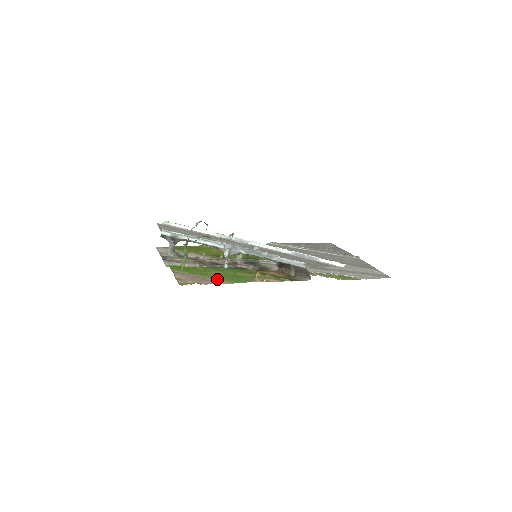
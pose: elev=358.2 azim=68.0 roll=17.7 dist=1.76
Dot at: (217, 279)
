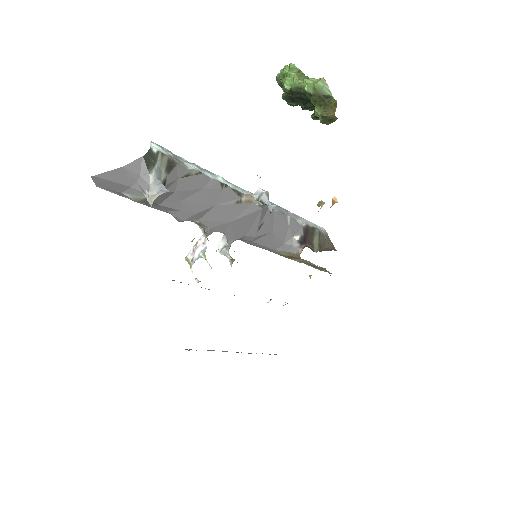
Dot at: occluded
